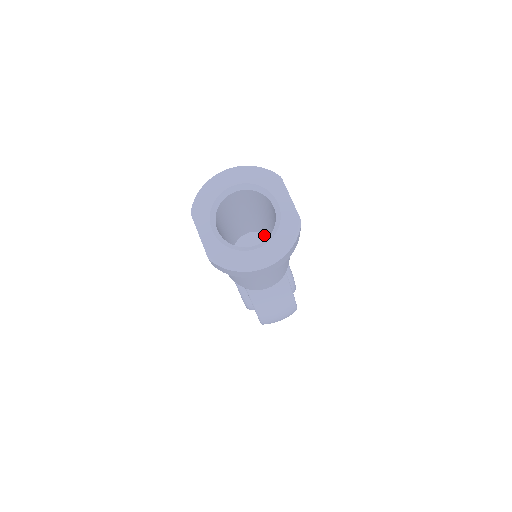
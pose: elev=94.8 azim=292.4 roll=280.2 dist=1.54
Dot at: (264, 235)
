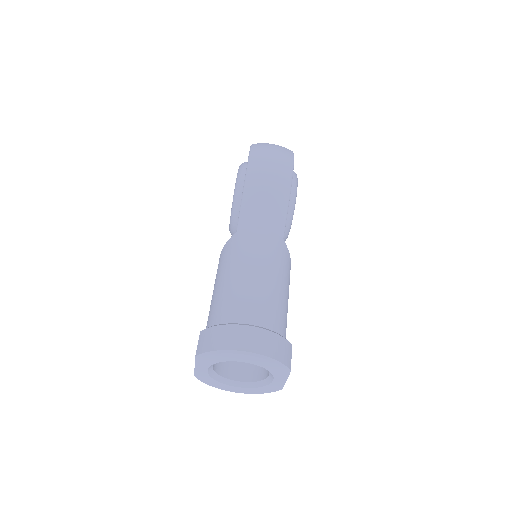
Dot at: occluded
